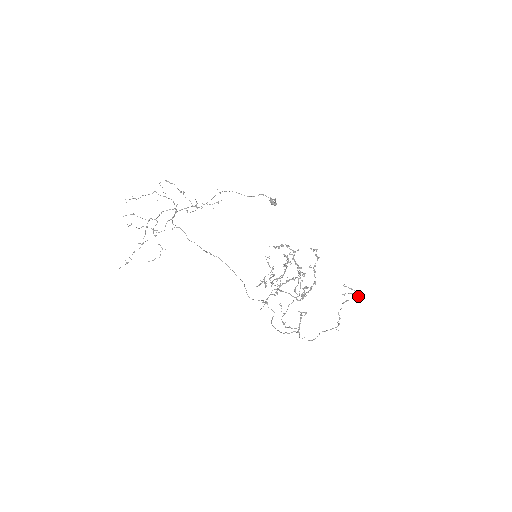
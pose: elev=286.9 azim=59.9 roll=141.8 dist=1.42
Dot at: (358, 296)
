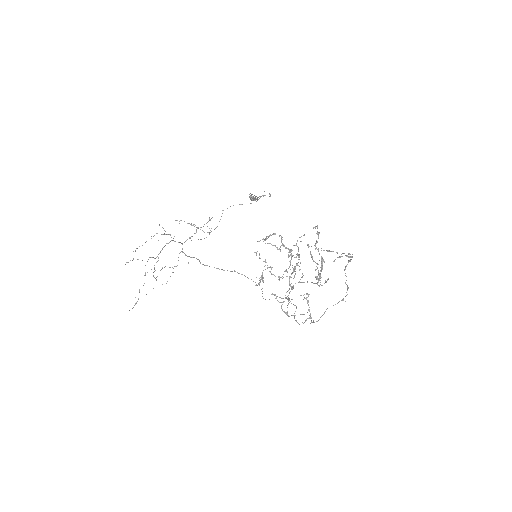
Dot at: (349, 256)
